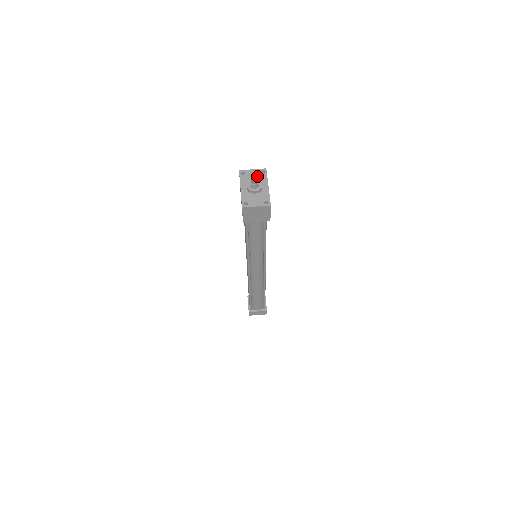
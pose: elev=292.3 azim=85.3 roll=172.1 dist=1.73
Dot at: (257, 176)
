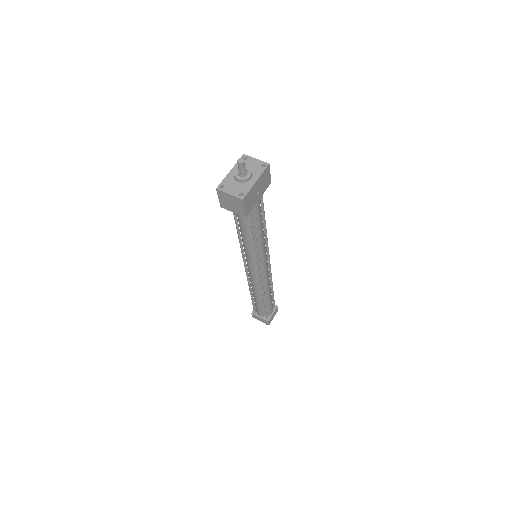
Dot at: (255, 167)
